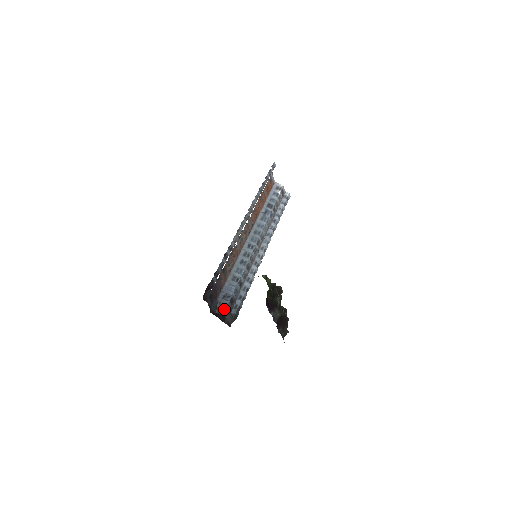
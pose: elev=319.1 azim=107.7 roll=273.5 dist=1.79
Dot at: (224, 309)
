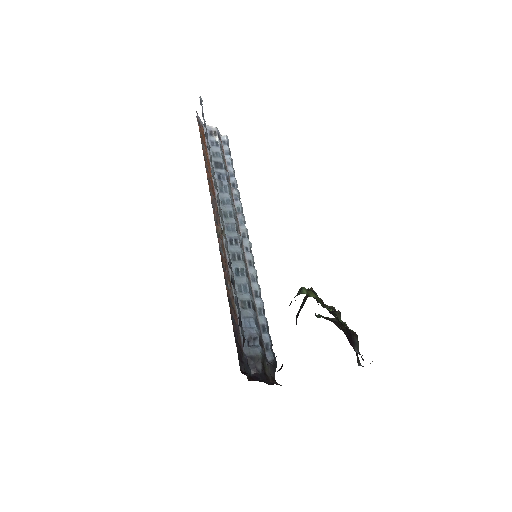
Dot at: (260, 362)
